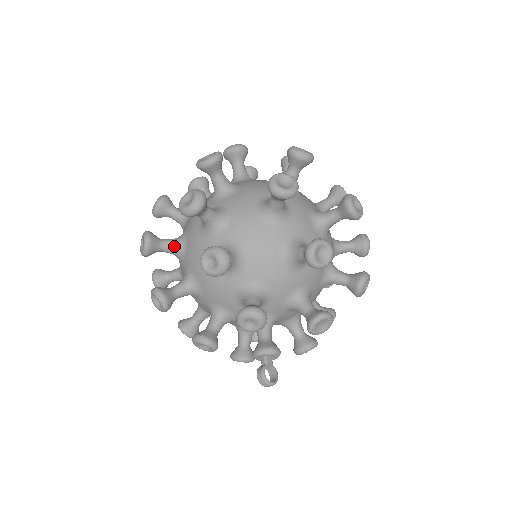
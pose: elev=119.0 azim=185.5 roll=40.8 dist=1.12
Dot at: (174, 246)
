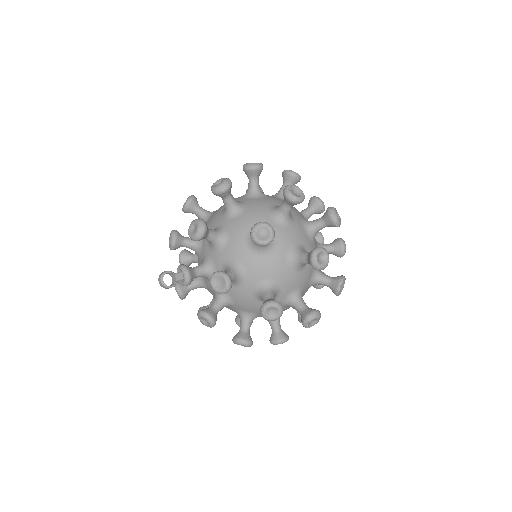
Dot at: occluded
